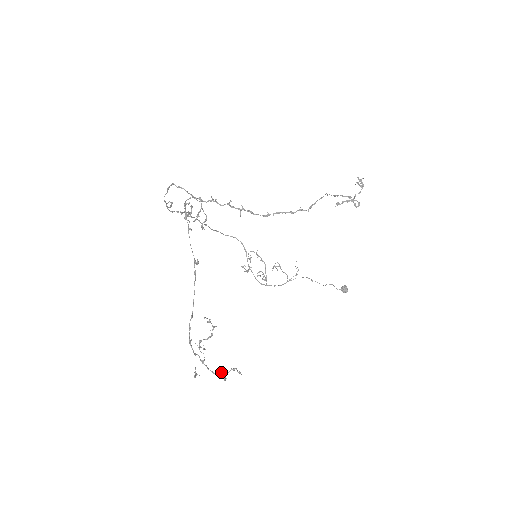
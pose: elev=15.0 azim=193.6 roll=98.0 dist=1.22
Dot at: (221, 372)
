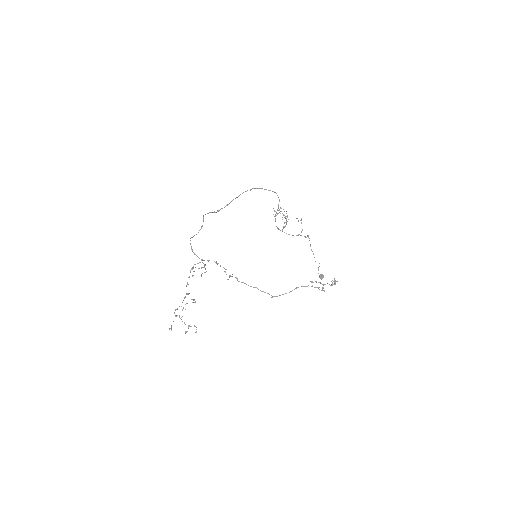
Dot at: (188, 325)
